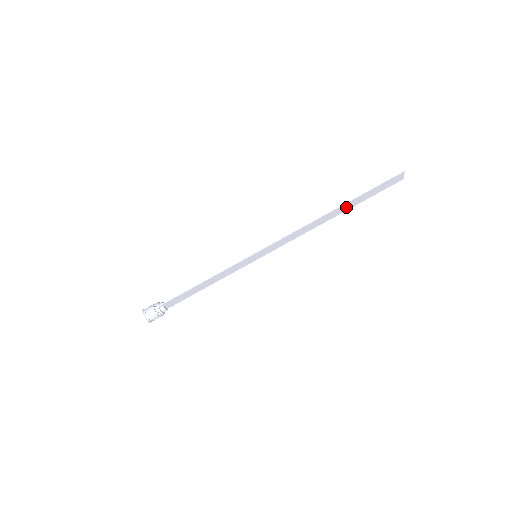
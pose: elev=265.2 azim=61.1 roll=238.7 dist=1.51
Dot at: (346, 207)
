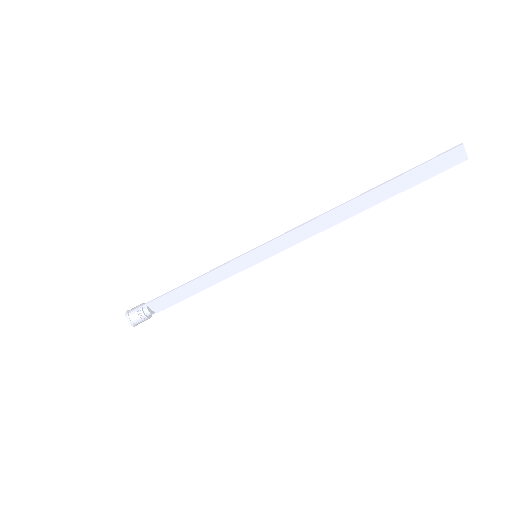
Dot at: (377, 197)
